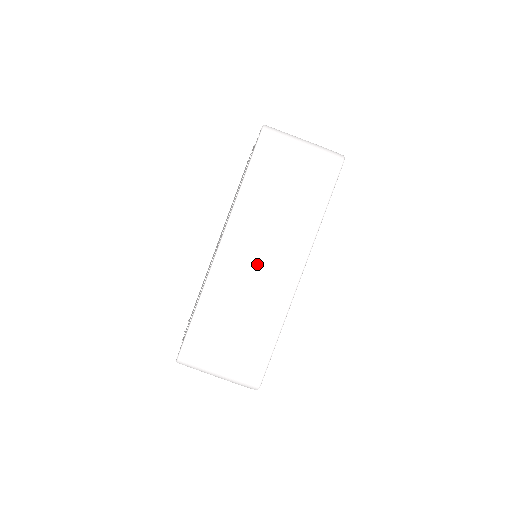
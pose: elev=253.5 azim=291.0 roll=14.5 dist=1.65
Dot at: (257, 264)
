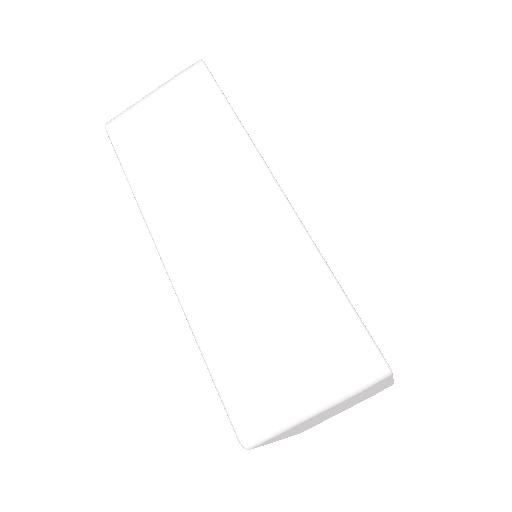
Dot at: (218, 229)
